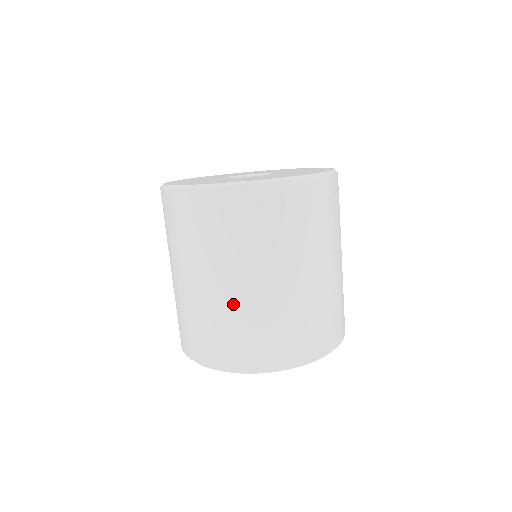
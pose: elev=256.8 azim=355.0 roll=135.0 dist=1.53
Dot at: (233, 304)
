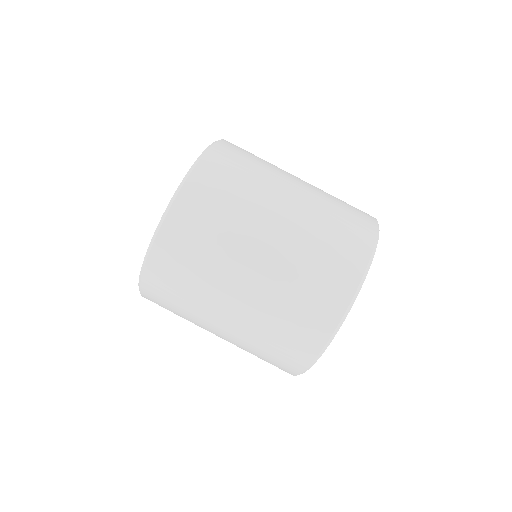
Dot at: (311, 203)
